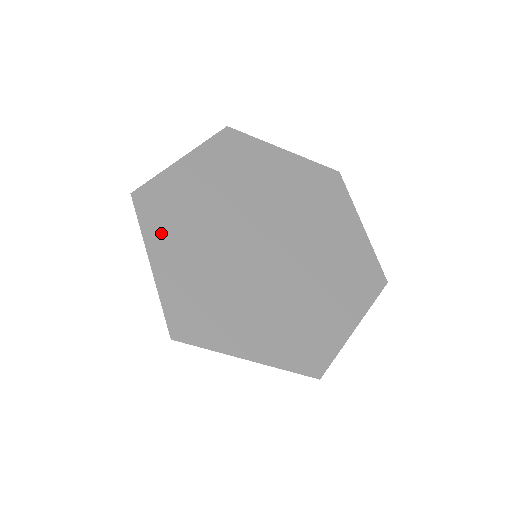
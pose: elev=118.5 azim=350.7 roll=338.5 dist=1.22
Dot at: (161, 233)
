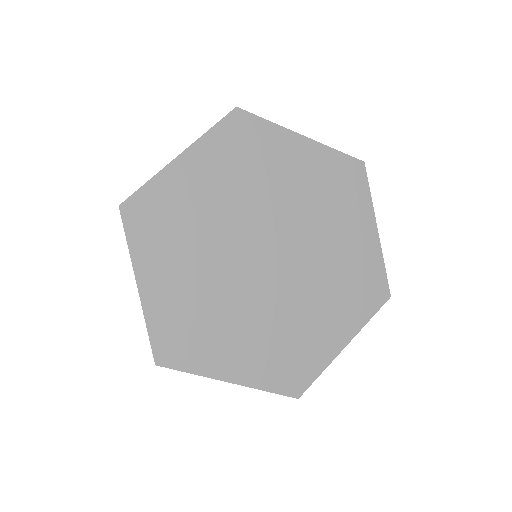
Dot at: (214, 151)
